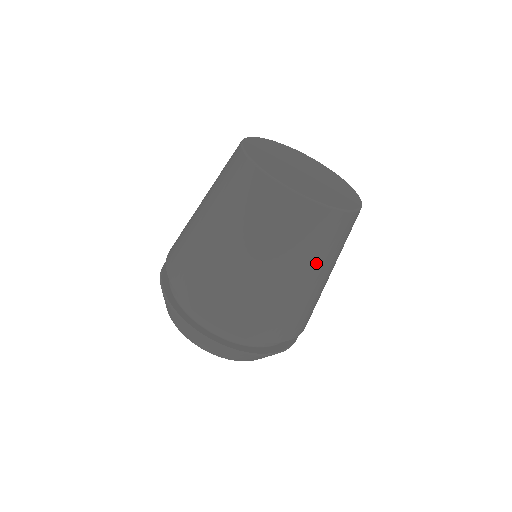
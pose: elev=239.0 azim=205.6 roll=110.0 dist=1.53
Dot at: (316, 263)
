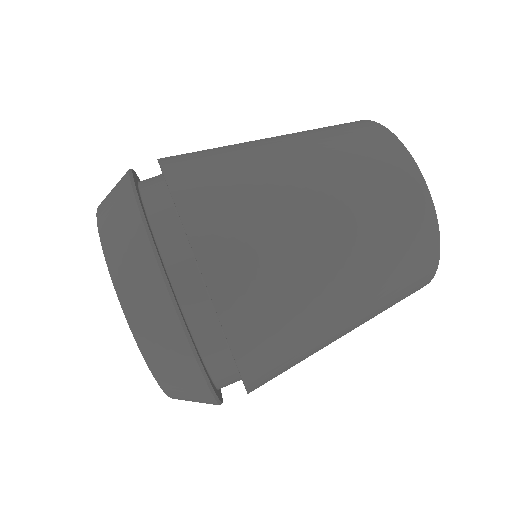
Dot at: (369, 315)
